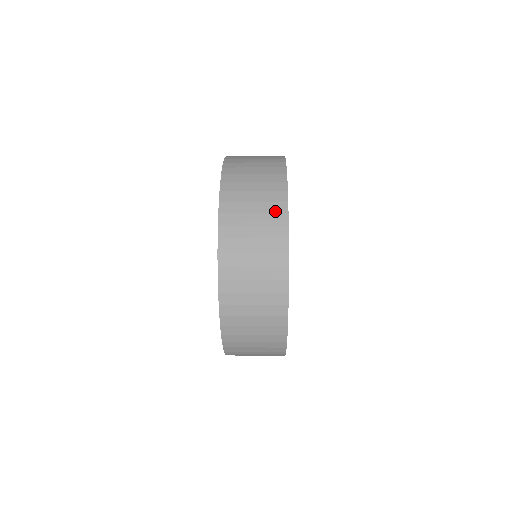
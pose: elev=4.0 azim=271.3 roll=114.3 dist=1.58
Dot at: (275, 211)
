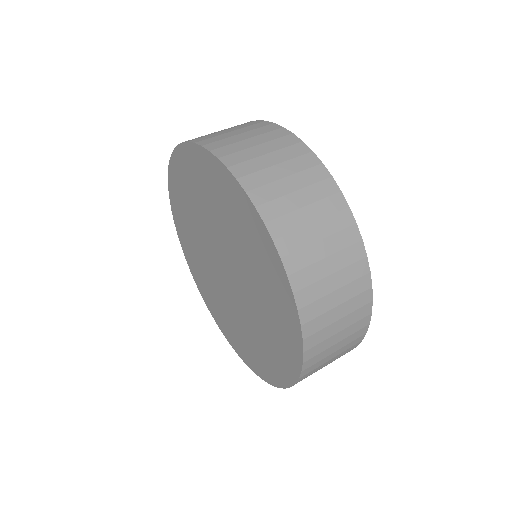
Dot at: (334, 210)
